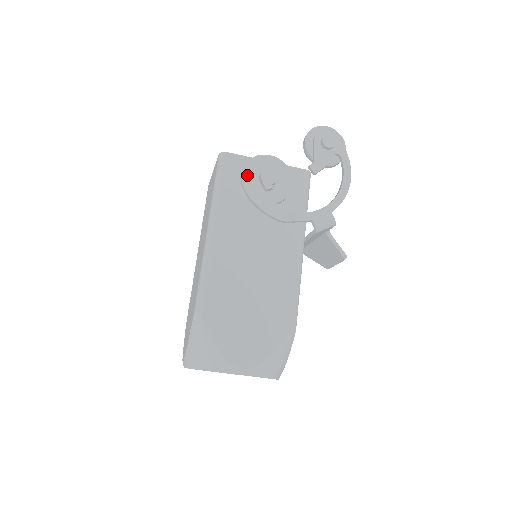
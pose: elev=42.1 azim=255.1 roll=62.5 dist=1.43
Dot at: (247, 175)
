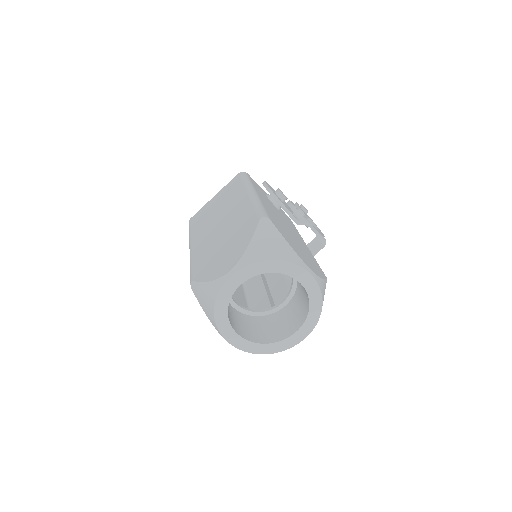
Dot at: (268, 185)
